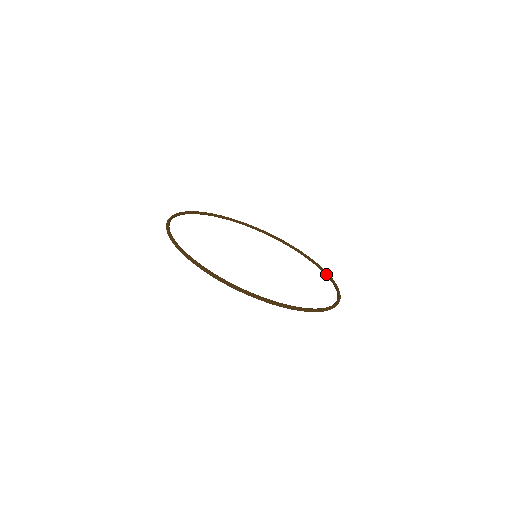
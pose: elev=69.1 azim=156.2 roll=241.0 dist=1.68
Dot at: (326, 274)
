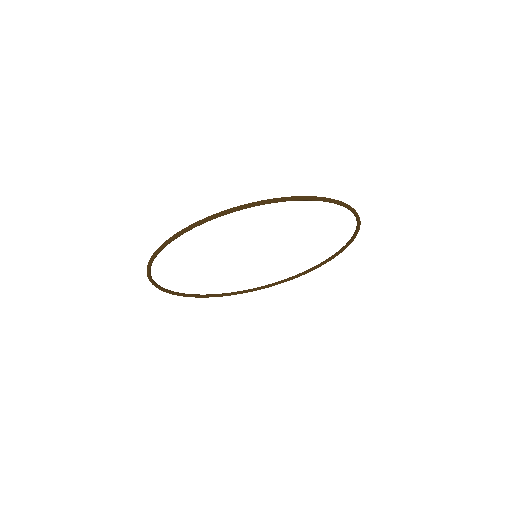
Dot at: (324, 261)
